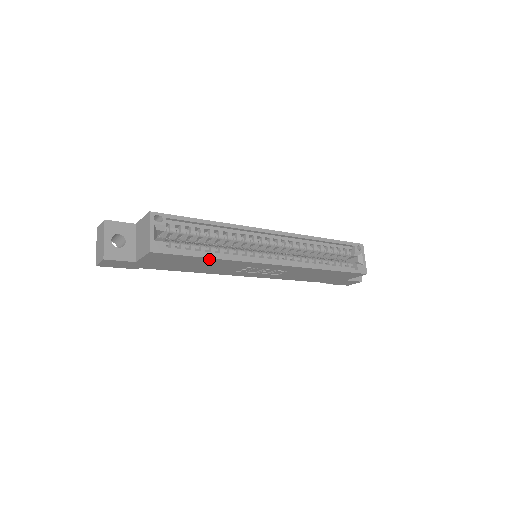
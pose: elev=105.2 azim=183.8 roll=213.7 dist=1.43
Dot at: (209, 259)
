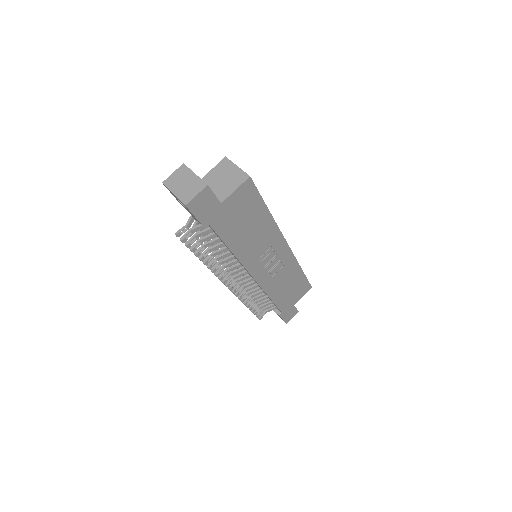
Dot at: (266, 213)
